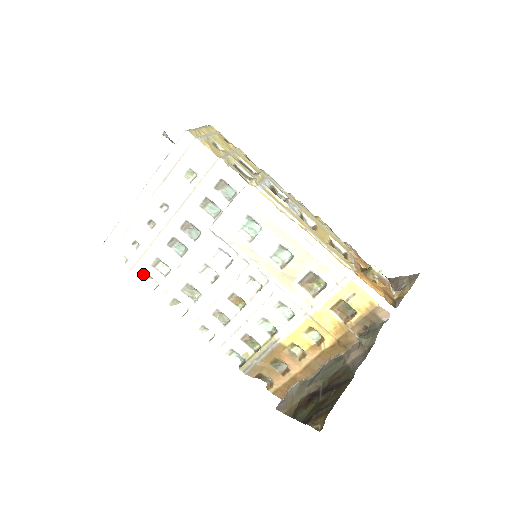
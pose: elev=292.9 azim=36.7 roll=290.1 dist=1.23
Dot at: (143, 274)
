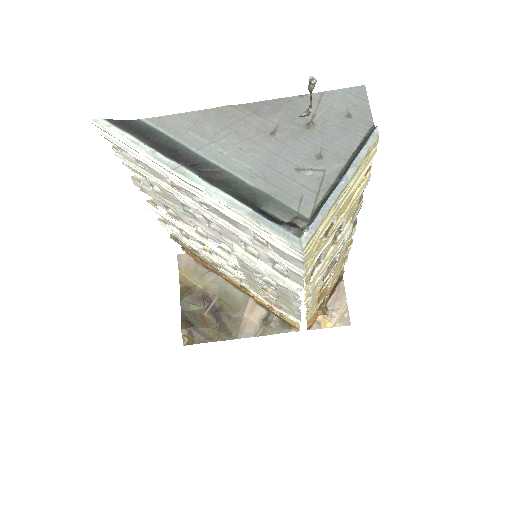
Dot at: (129, 168)
